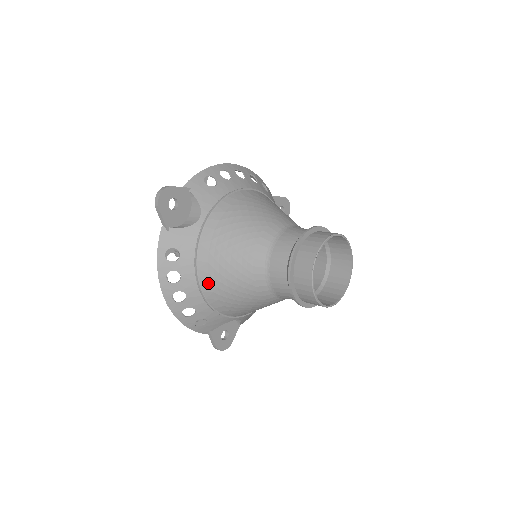
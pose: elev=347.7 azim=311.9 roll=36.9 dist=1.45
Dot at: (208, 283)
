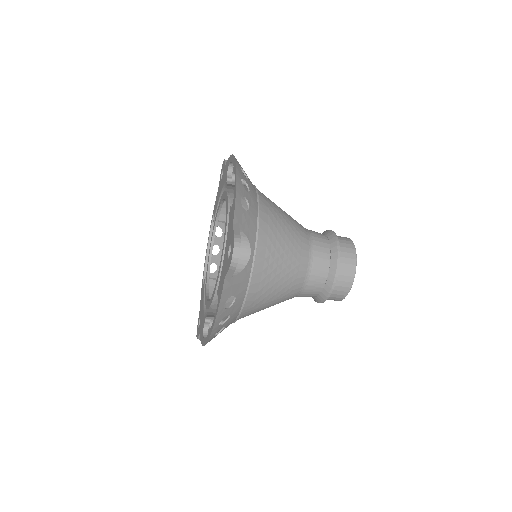
Dot at: (263, 195)
